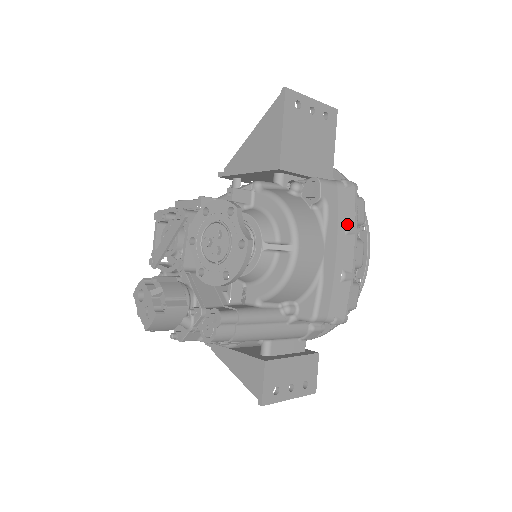
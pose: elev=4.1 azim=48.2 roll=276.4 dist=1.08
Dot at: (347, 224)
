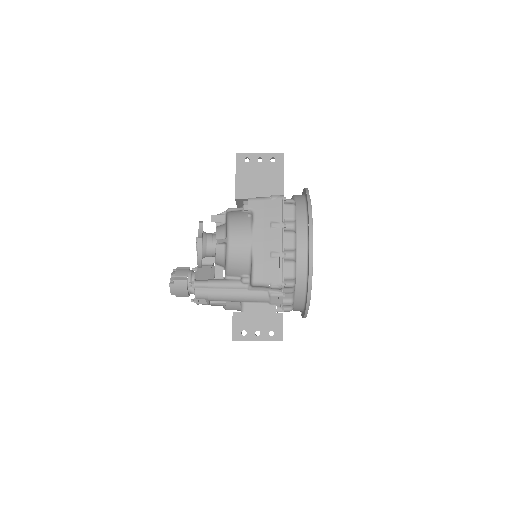
Dot at: (272, 222)
